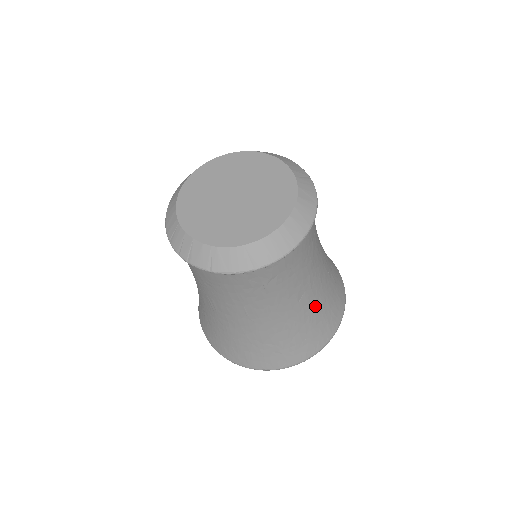
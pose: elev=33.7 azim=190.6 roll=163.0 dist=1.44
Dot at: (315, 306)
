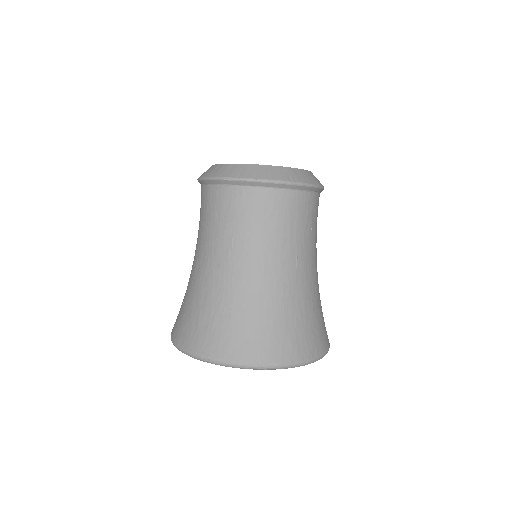
Dot at: occluded
